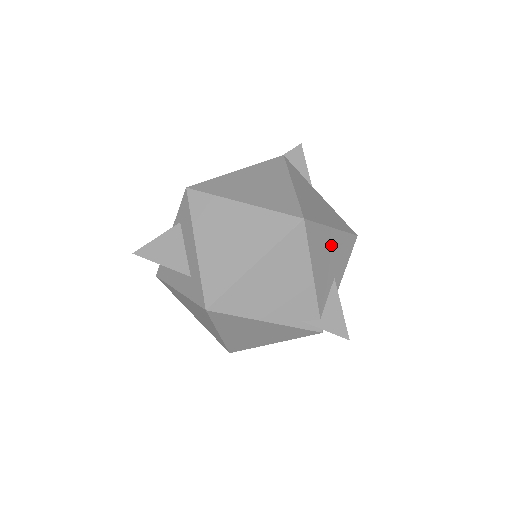
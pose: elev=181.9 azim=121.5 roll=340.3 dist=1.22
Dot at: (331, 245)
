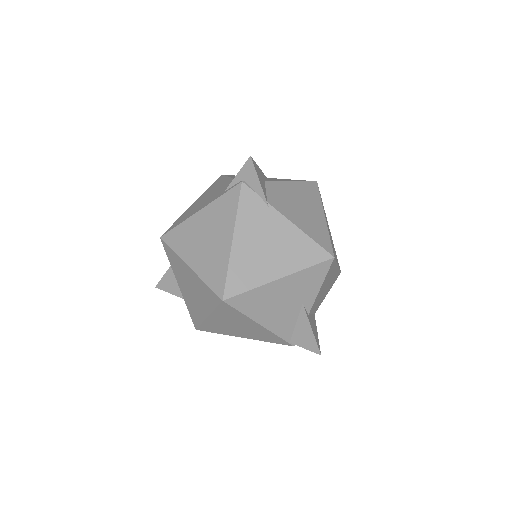
Dot at: occluded
